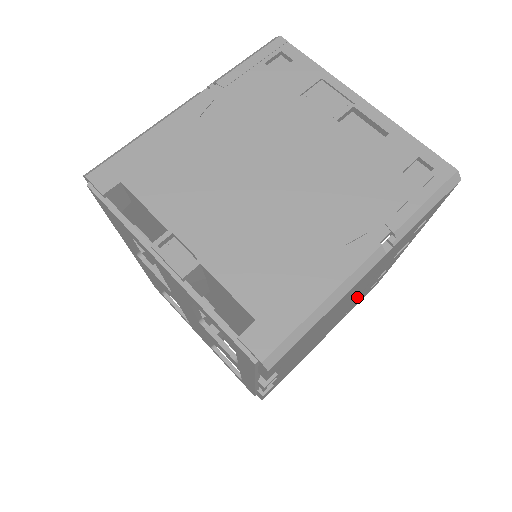
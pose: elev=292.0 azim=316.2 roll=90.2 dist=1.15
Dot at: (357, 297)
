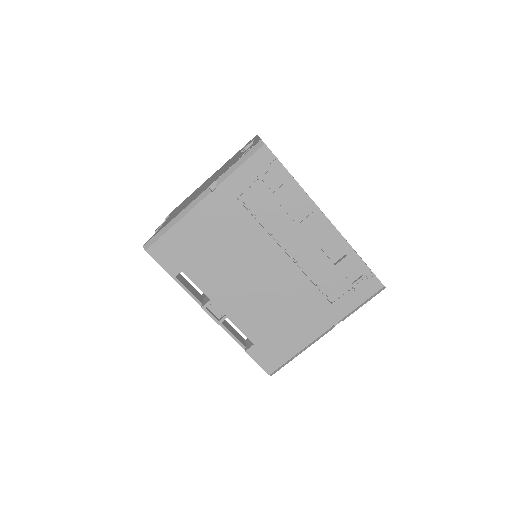
Dot at: (289, 262)
